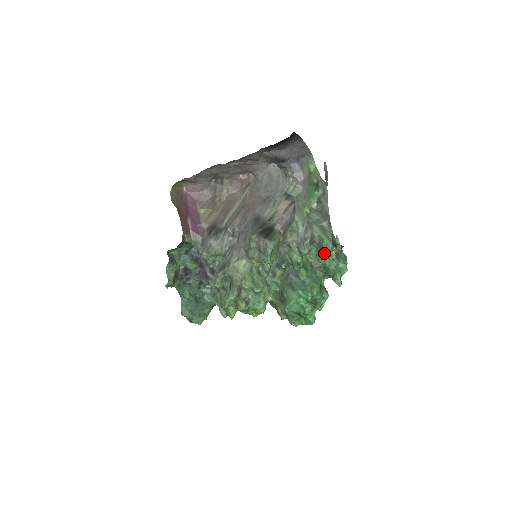
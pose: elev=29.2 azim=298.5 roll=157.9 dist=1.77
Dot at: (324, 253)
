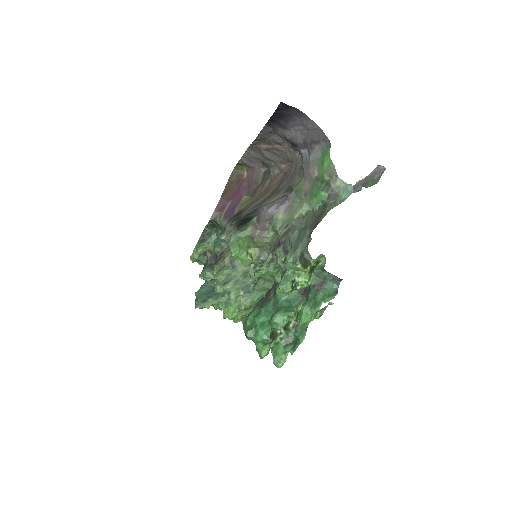
Dot at: (288, 268)
